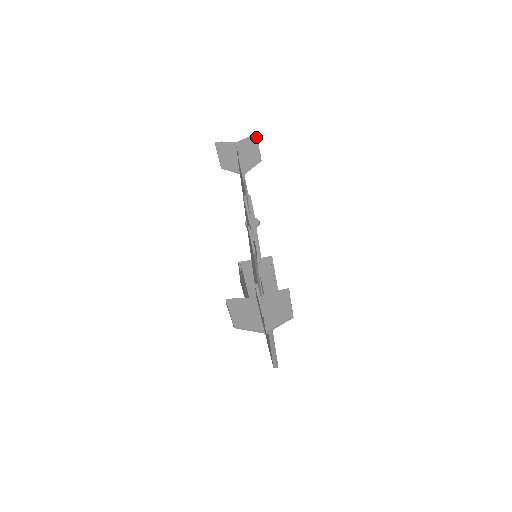
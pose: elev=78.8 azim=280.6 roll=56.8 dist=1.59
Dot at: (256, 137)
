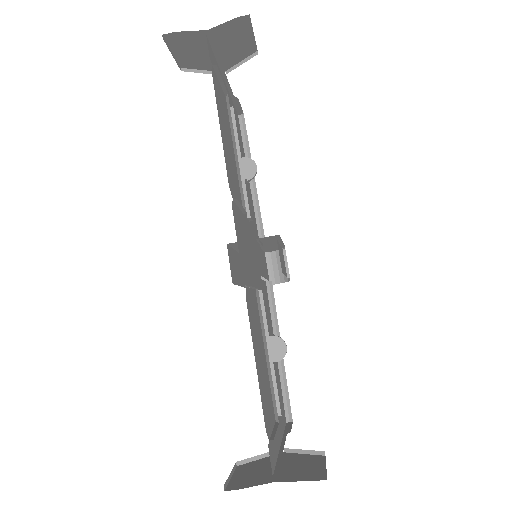
Dot at: (247, 18)
